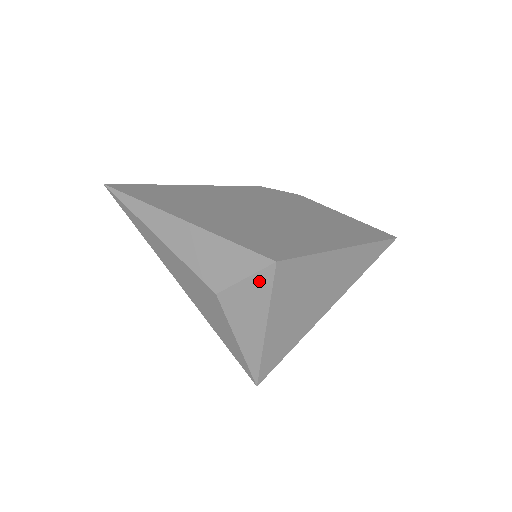
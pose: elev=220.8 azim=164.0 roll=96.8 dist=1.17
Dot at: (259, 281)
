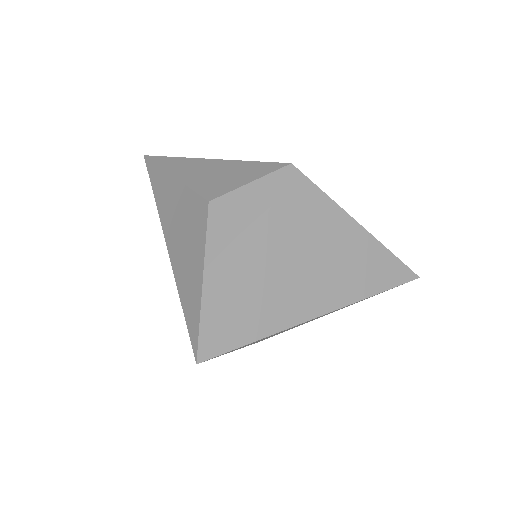
Dot at: (264, 186)
